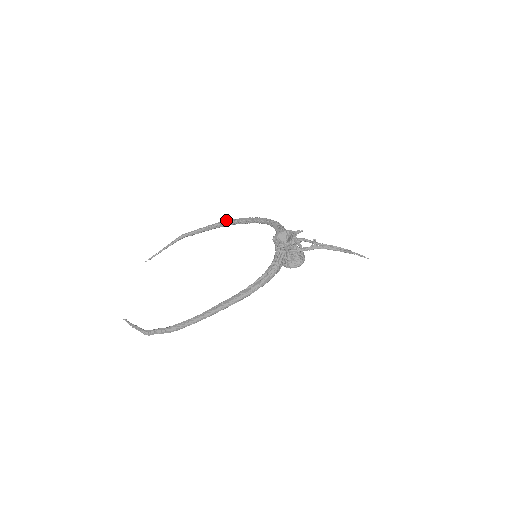
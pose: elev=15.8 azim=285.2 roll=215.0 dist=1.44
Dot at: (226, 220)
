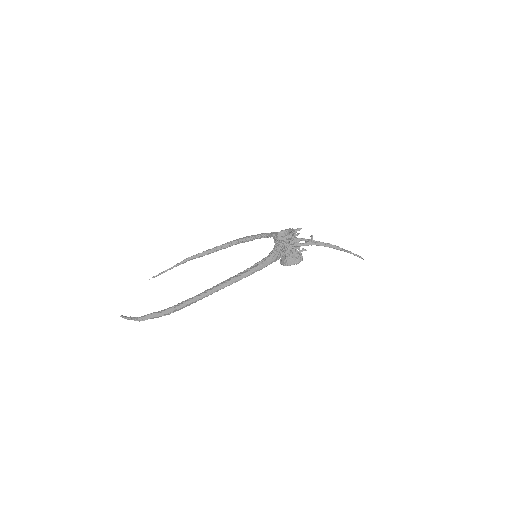
Dot at: (231, 241)
